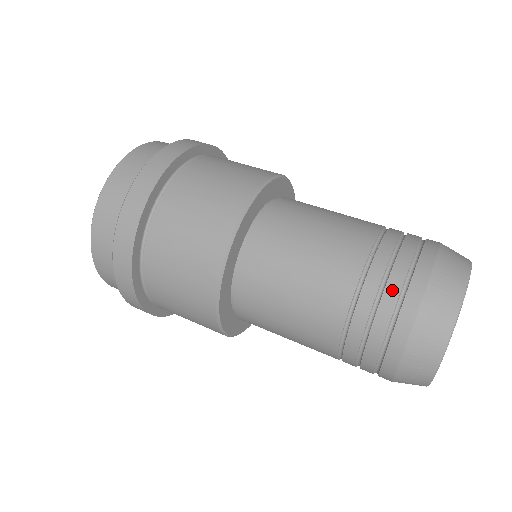
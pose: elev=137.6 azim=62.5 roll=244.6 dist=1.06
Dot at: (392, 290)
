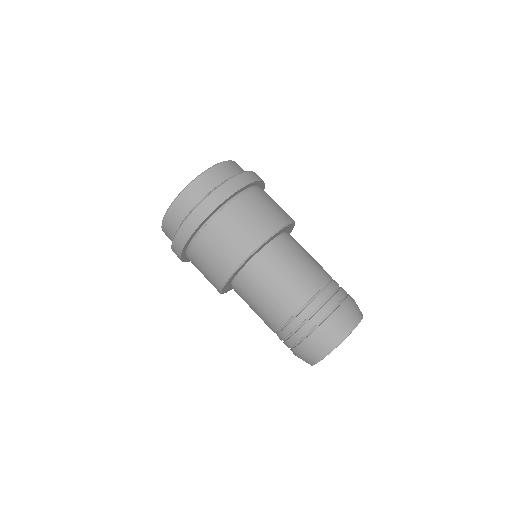
Dot at: (286, 345)
